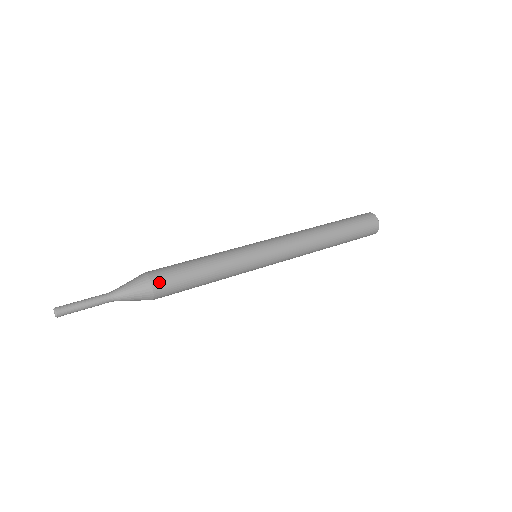
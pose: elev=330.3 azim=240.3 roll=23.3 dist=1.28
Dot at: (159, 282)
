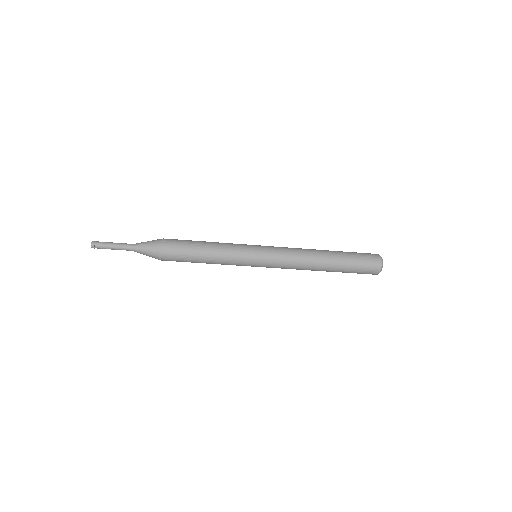
Dot at: (168, 247)
